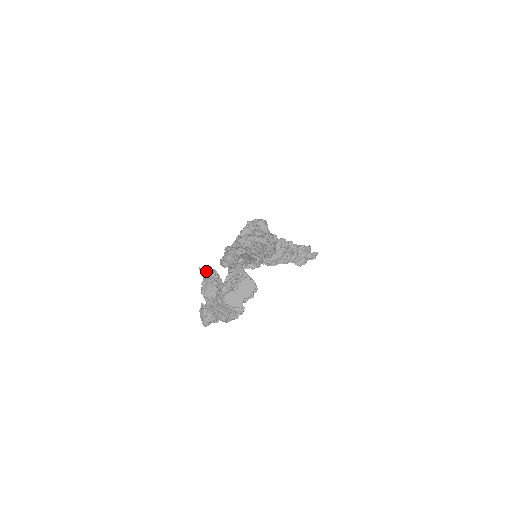
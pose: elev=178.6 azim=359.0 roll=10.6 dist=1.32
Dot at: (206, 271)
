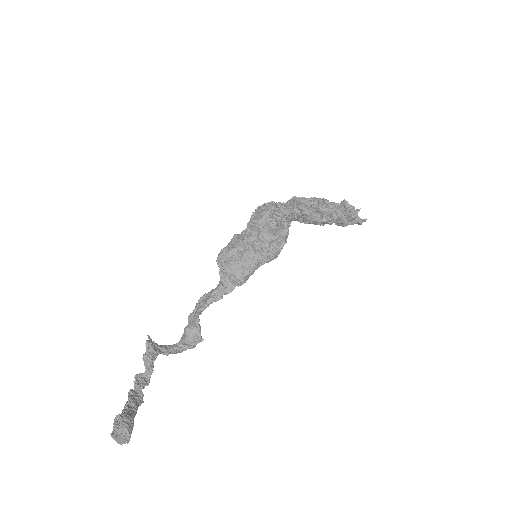
Dot at: (146, 349)
